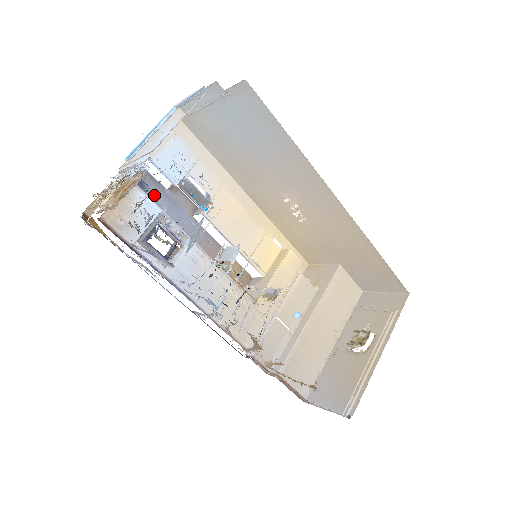
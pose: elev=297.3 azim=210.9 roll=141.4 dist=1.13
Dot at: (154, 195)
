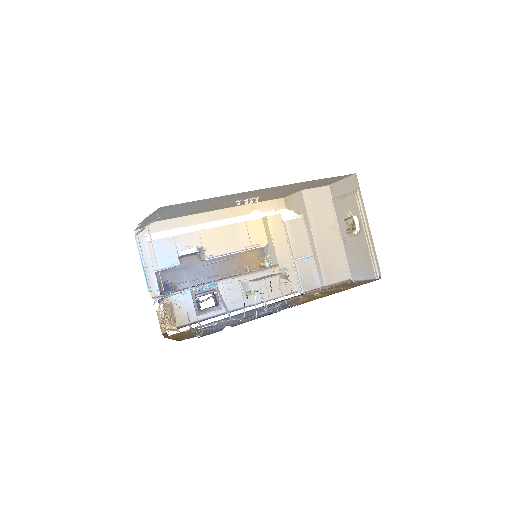
Dot at: (174, 277)
